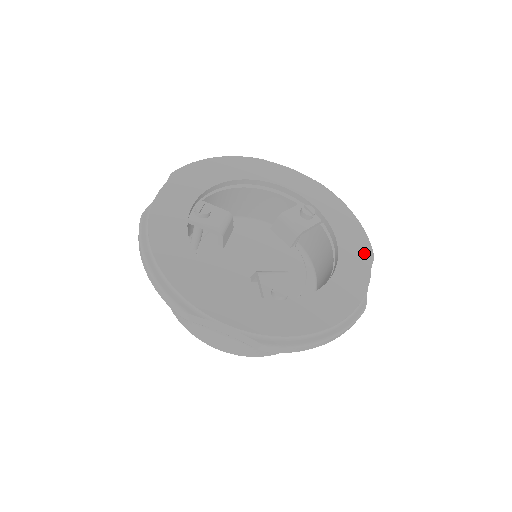
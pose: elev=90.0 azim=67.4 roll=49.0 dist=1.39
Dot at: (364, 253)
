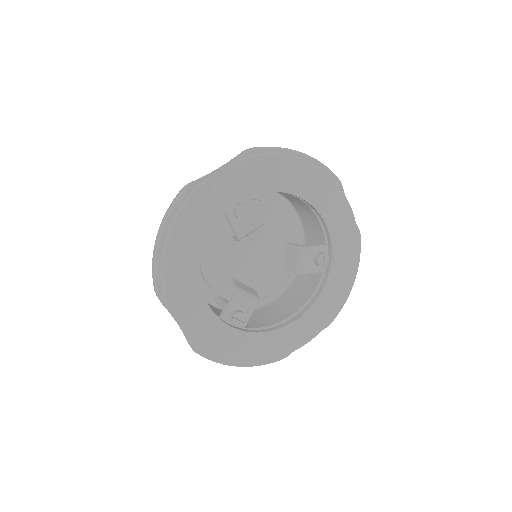
Dot at: (325, 321)
